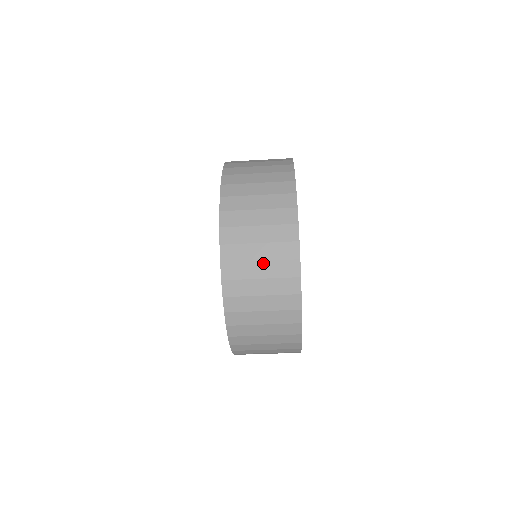
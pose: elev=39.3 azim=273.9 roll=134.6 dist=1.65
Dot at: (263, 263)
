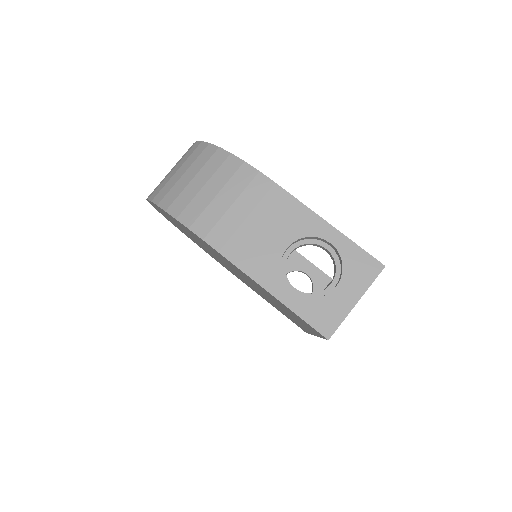
Dot at: occluded
